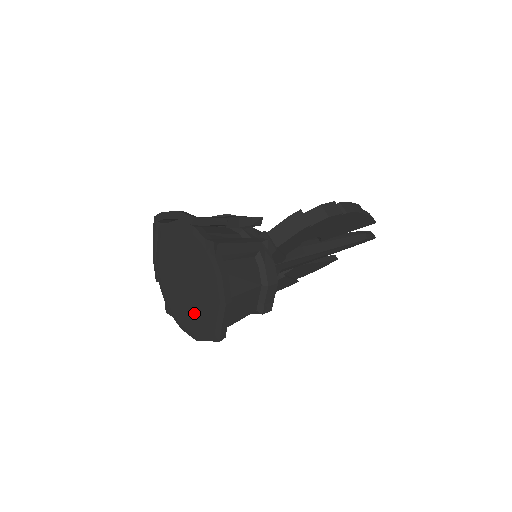
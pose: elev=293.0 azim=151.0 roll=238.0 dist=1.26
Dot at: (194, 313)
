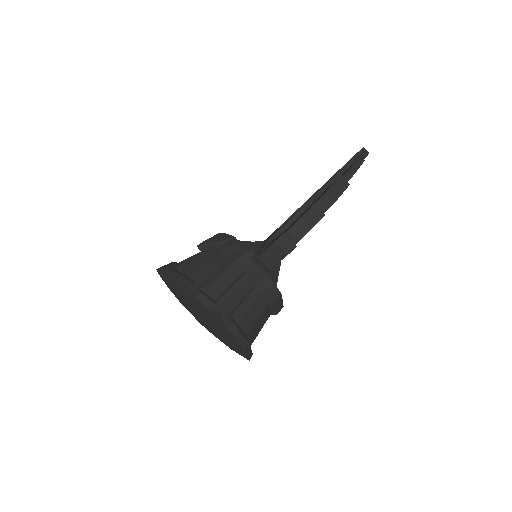
Dot at: (222, 338)
